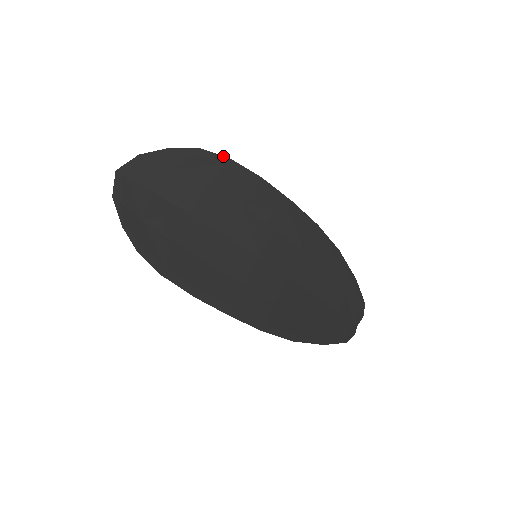
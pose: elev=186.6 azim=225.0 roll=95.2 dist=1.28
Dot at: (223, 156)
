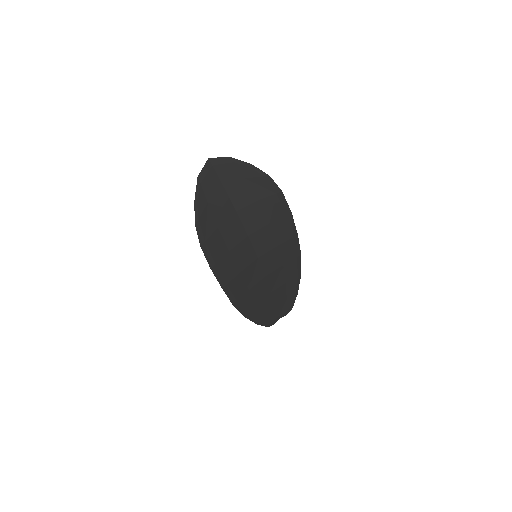
Dot at: (279, 188)
